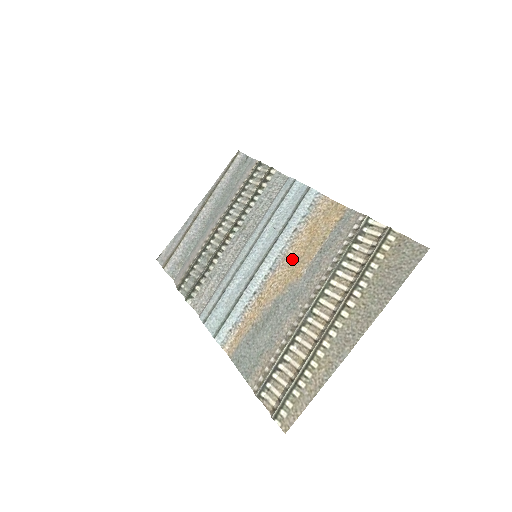
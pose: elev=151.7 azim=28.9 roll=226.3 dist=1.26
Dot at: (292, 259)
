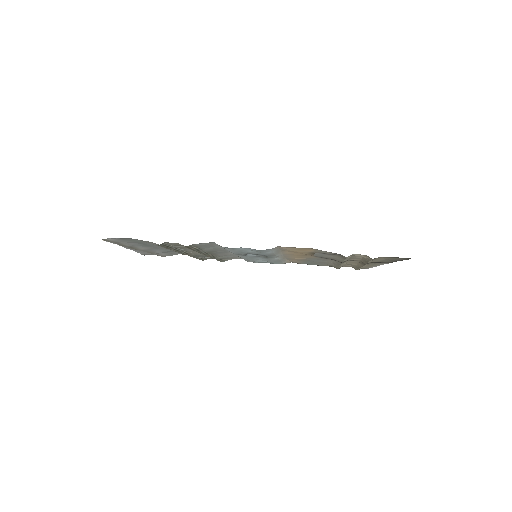
Dot at: (294, 255)
